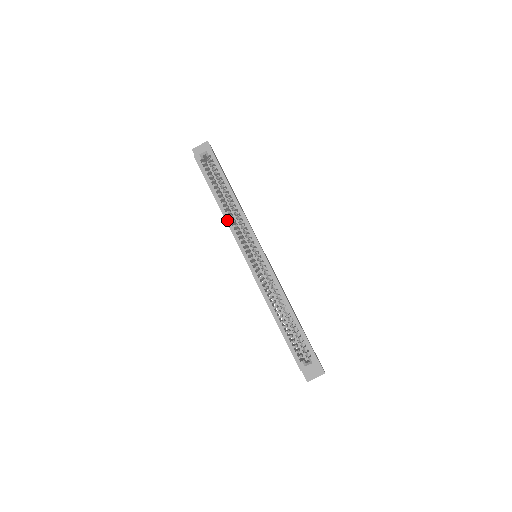
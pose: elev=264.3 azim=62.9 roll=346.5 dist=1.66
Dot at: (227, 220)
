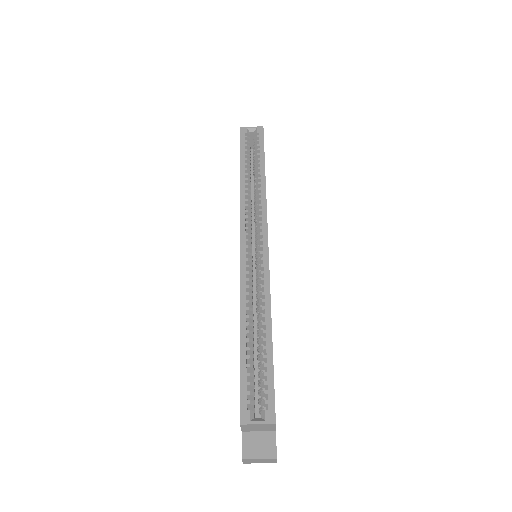
Dot at: (242, 196)
